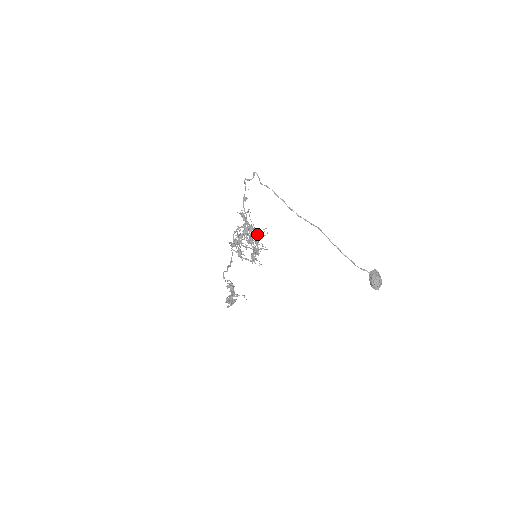
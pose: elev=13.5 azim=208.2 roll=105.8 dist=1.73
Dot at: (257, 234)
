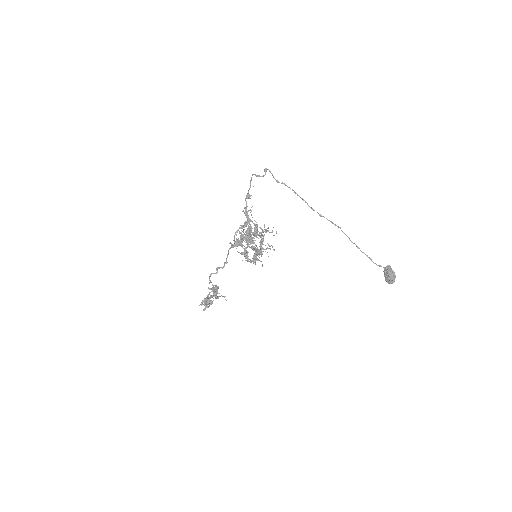
Dot at: (259, 233)
